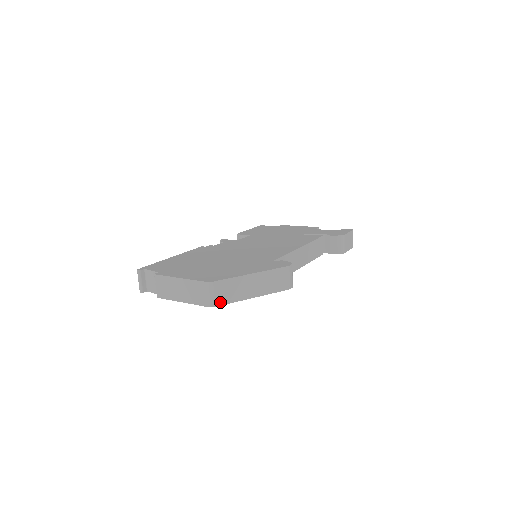
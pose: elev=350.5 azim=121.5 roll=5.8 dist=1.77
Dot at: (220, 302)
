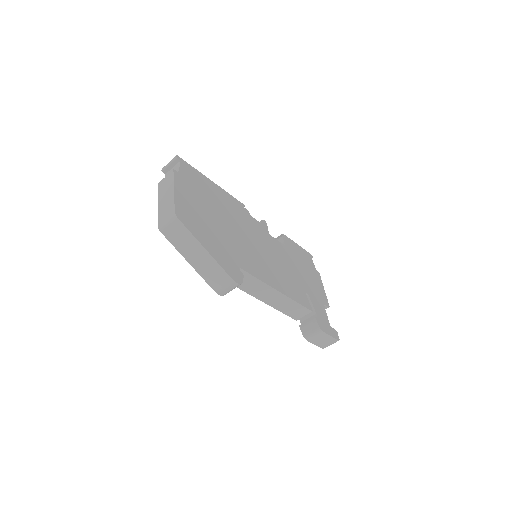
Dot at: (167, 234)
